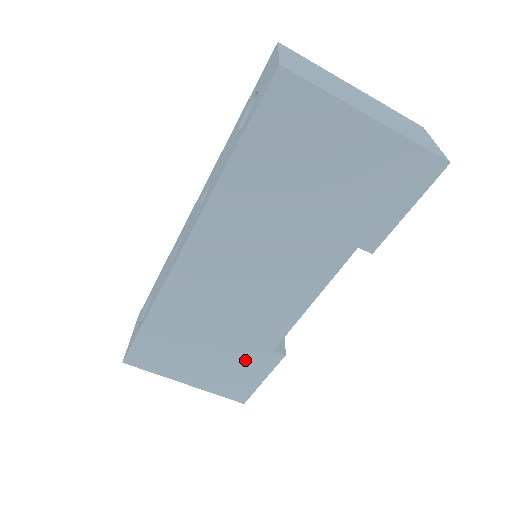
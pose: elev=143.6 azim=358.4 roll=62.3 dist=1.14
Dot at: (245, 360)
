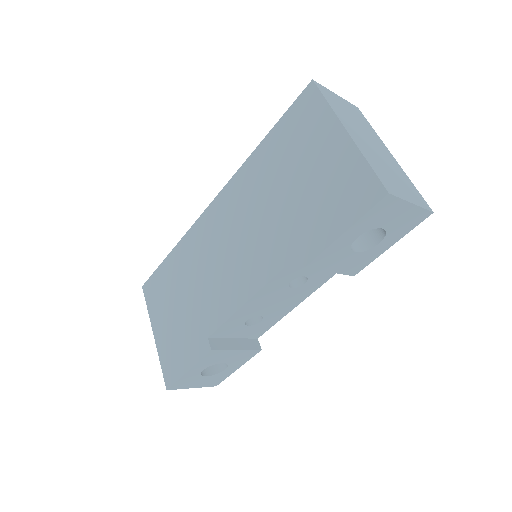
Dot at: (190, 335)
